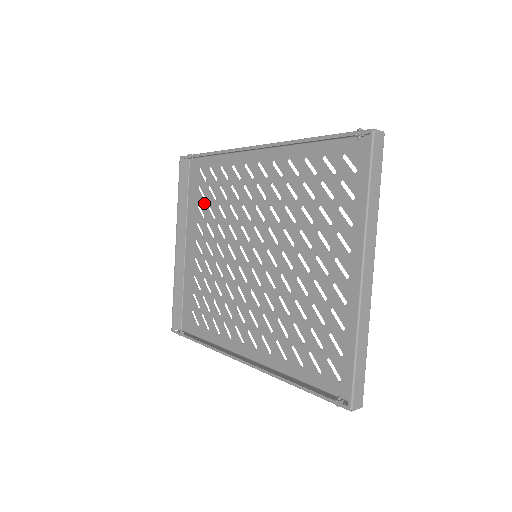
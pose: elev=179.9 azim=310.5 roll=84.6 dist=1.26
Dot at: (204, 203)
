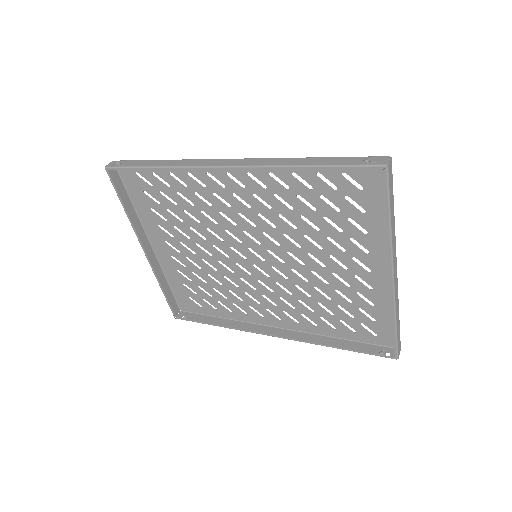
Dot at: (160, 208)
